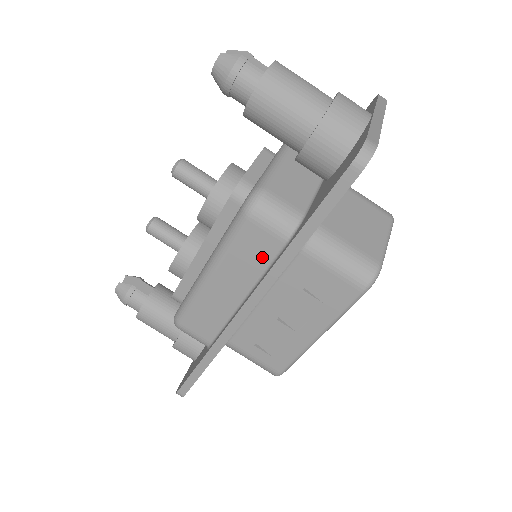
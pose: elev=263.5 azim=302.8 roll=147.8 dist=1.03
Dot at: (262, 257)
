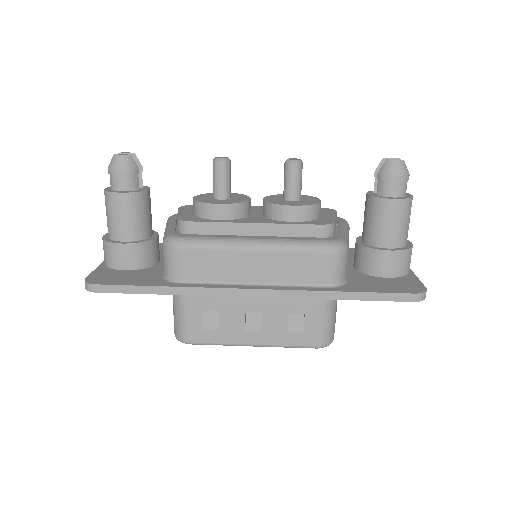
Dot at: (304, 277)
